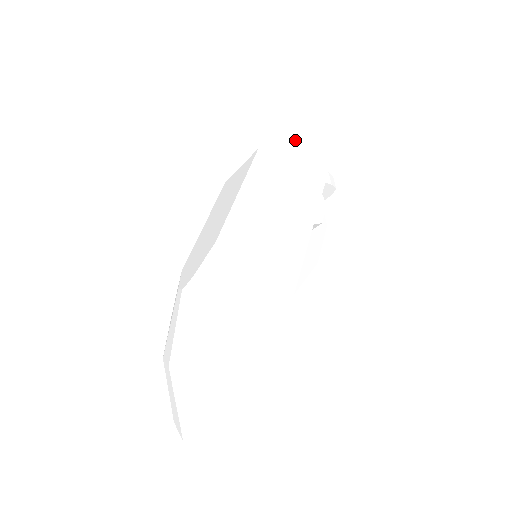
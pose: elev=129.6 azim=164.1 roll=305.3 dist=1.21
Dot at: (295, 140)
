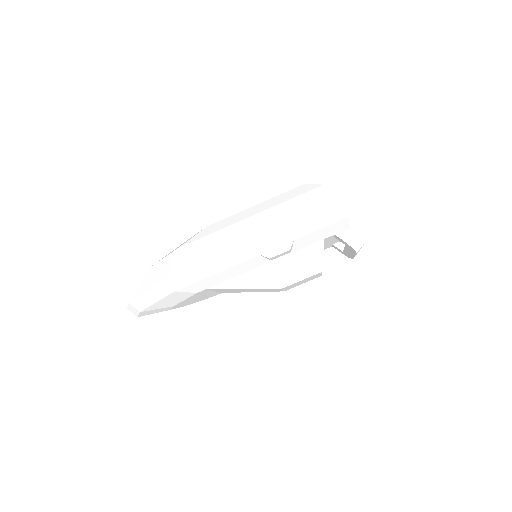
Dot at: (324, 190)
